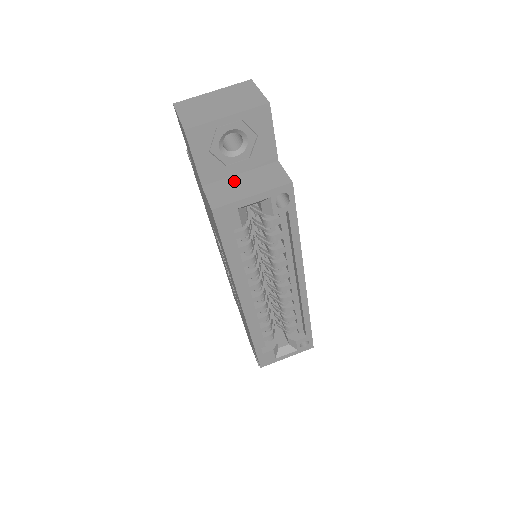
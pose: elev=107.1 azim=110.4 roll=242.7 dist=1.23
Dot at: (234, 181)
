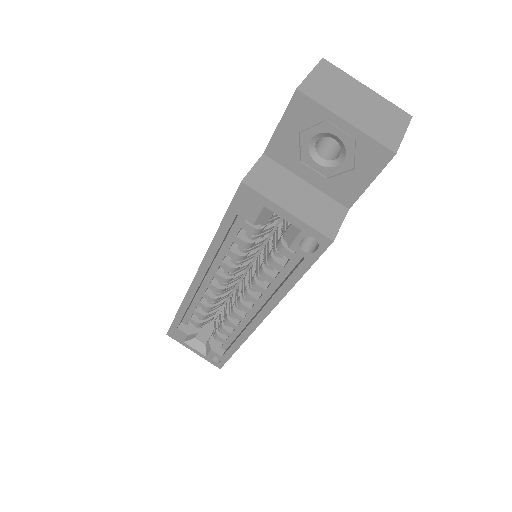
Dot at: (292, 181)
